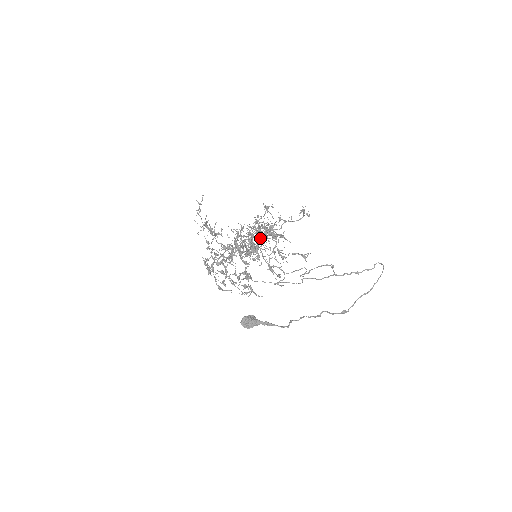
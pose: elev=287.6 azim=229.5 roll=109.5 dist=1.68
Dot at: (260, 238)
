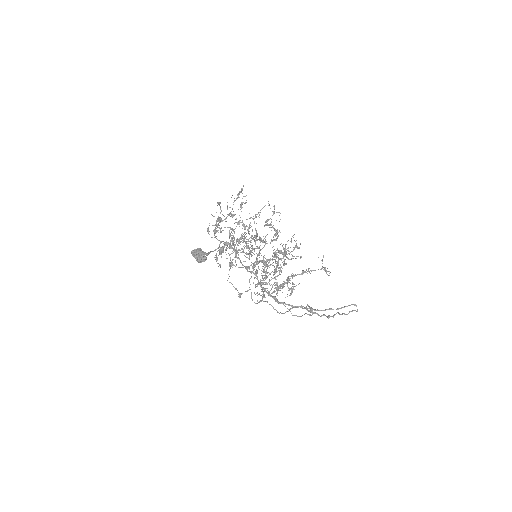
Dot at: (279, 286)
